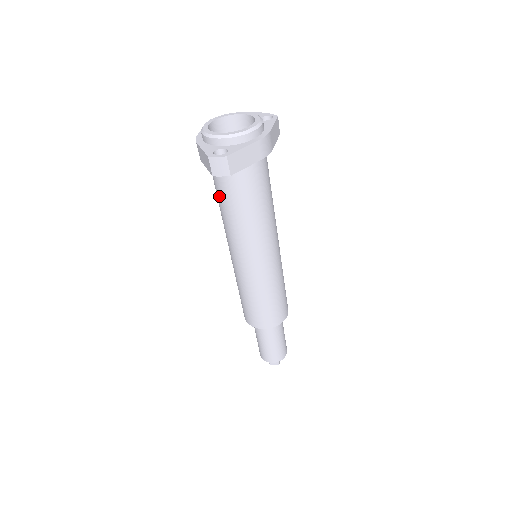
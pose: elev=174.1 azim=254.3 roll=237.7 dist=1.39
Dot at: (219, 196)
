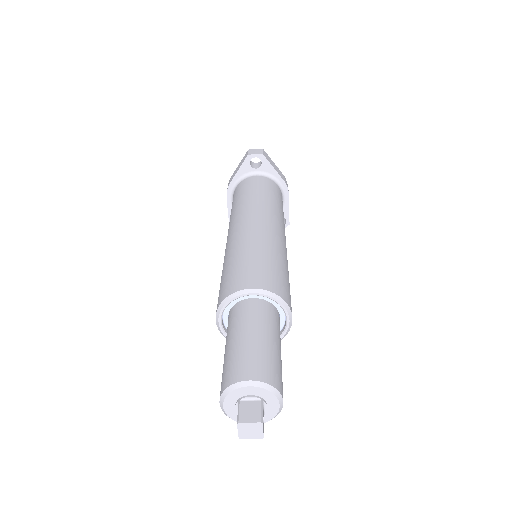
Dot at: (238, 195)
